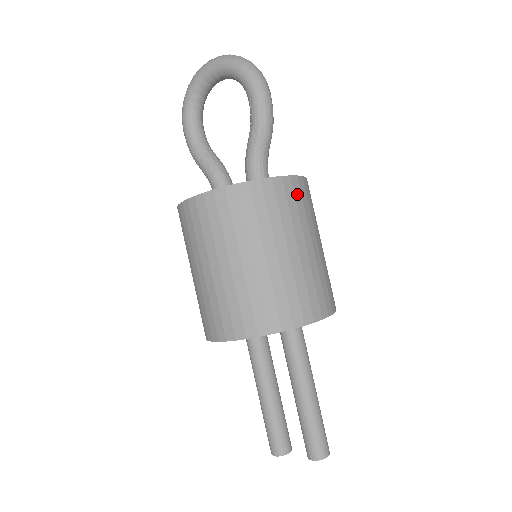
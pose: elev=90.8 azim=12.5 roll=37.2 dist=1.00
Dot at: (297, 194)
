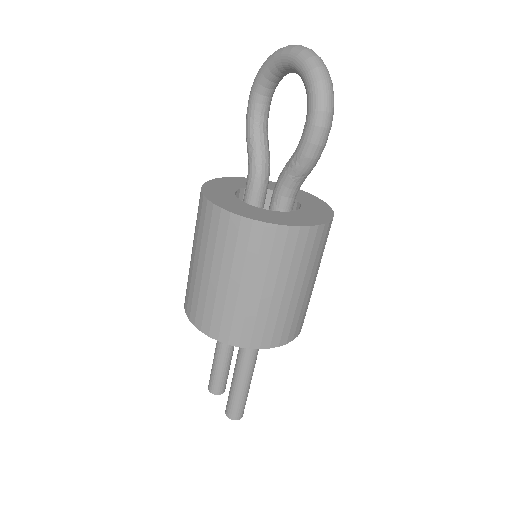
Dot at: (300, 244)
